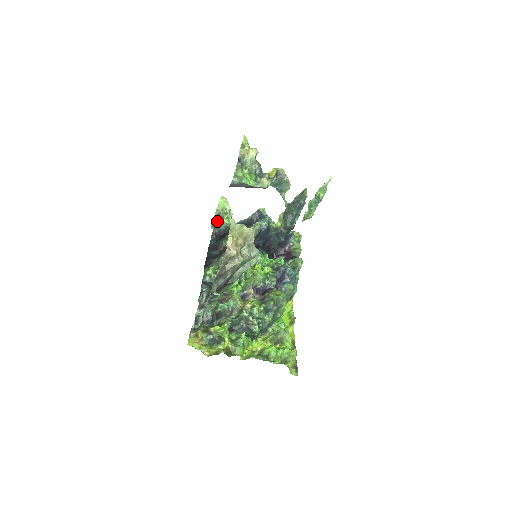
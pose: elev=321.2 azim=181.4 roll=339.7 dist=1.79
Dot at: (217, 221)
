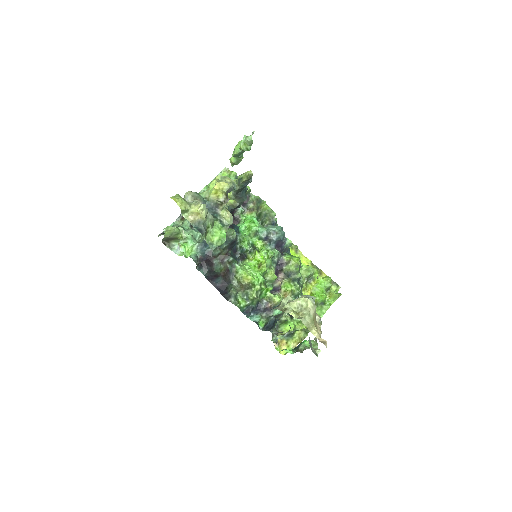
Dot at: (169, 240)
